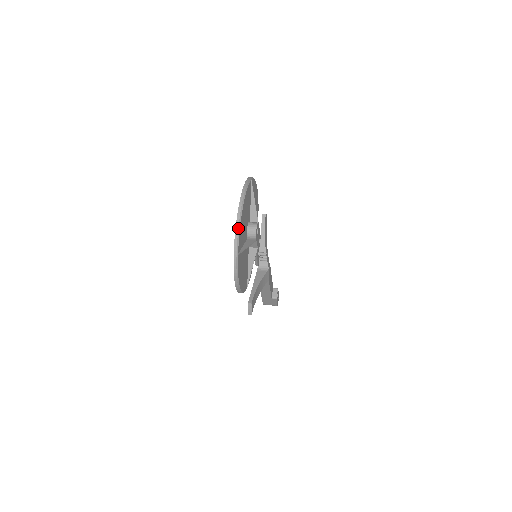
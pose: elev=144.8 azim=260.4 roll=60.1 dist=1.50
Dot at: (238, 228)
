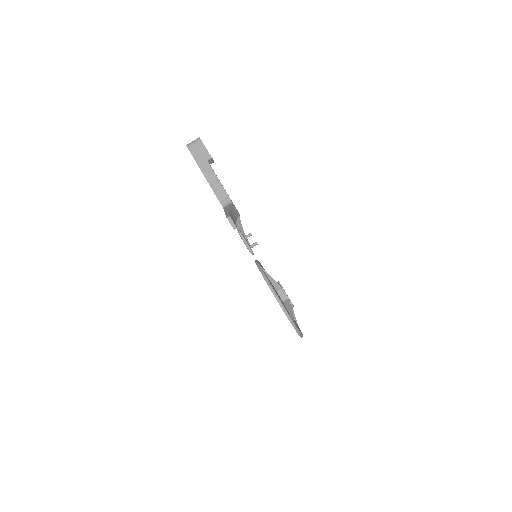
Dot at: occluded
